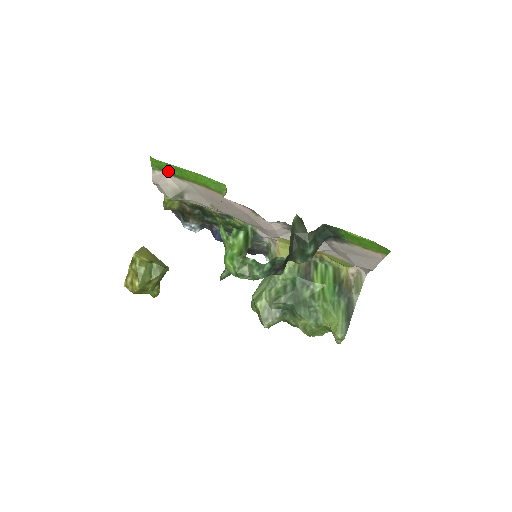
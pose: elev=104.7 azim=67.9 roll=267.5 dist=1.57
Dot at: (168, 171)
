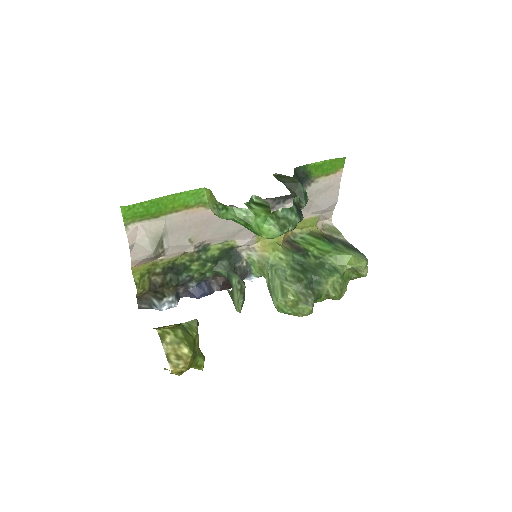
Dot at: (143, 214)
